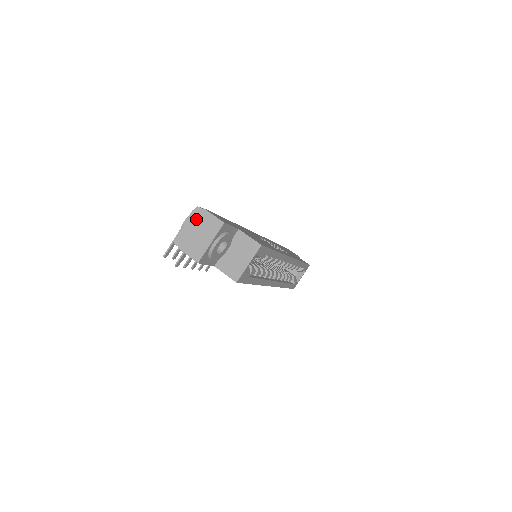
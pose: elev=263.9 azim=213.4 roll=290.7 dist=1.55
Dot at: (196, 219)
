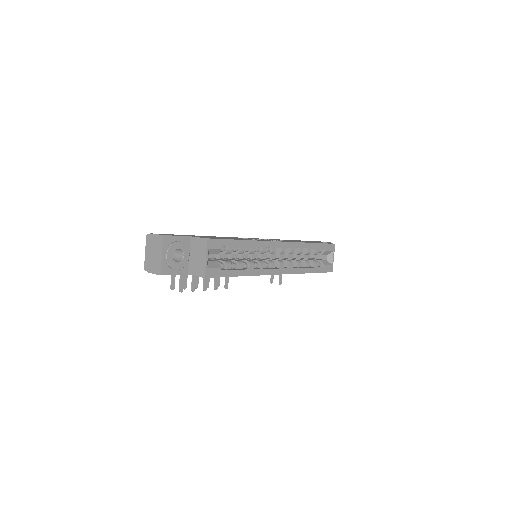
Dot at: (149, 244)
